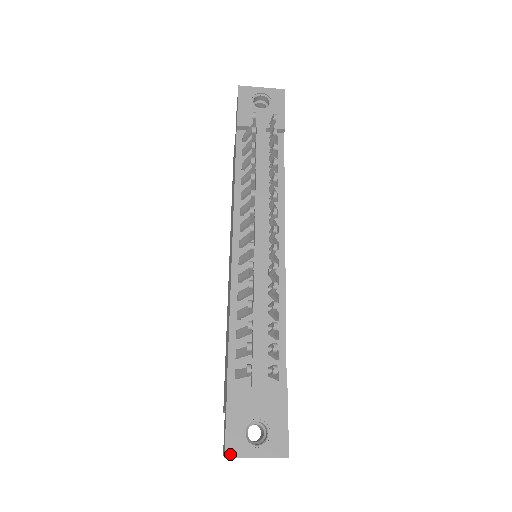
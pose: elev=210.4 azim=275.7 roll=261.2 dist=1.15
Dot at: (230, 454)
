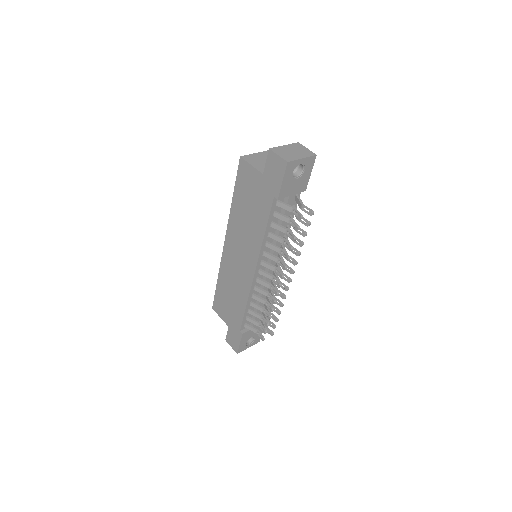
Dot at: (239, 352)
